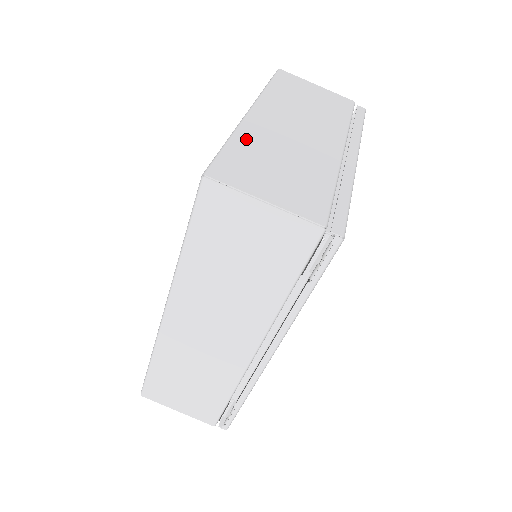
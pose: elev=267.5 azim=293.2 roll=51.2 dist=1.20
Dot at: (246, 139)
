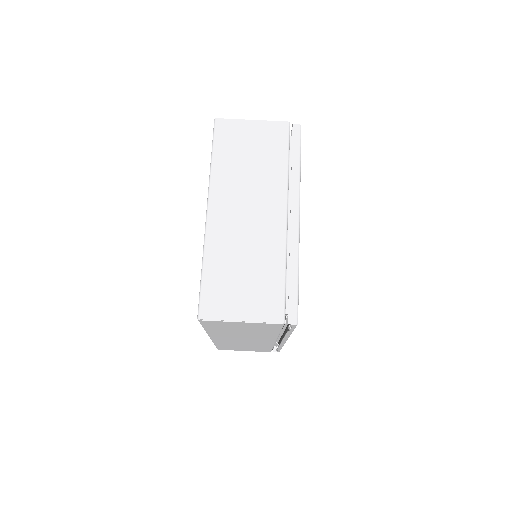
Dot at: (214, 257)
